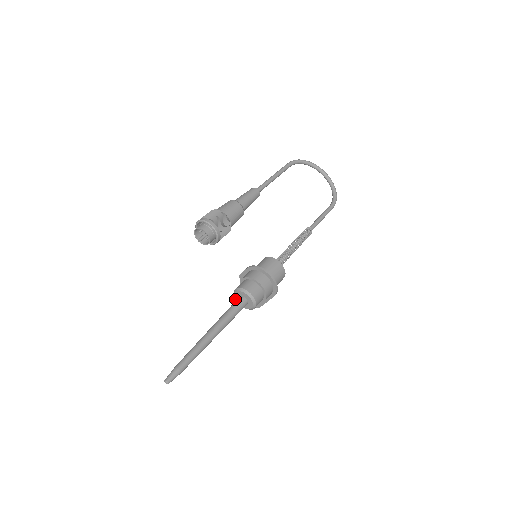
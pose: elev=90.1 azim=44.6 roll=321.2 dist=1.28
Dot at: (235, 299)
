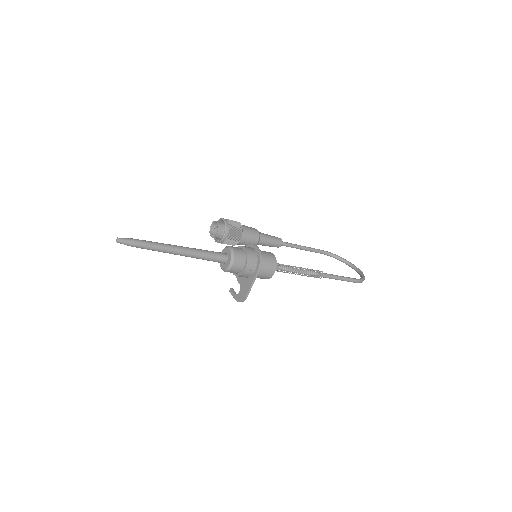
Dot at: occluded
